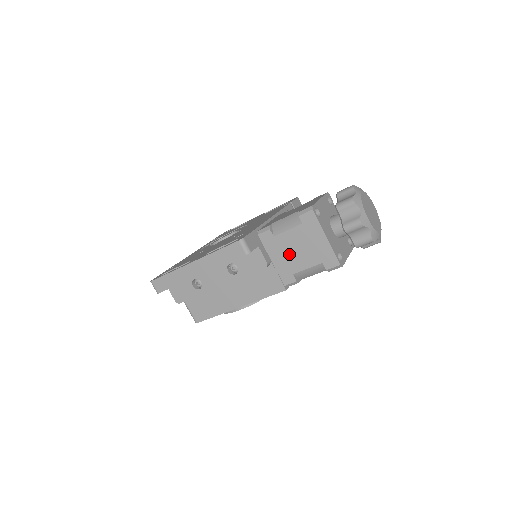
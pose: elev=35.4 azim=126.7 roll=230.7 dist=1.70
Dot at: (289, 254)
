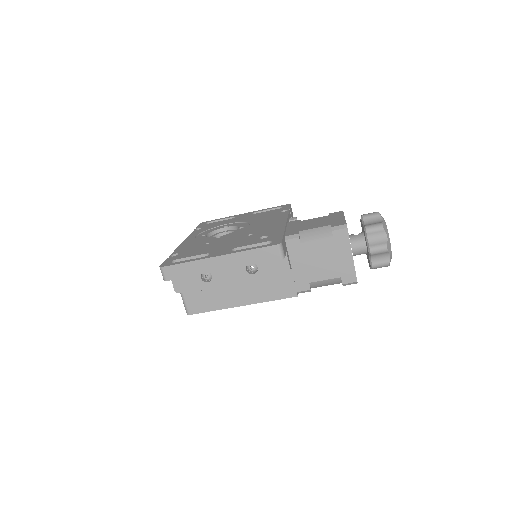
Dot at: (311, 264)
